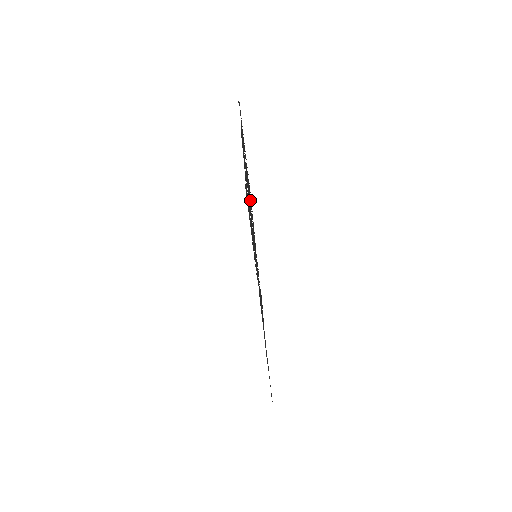
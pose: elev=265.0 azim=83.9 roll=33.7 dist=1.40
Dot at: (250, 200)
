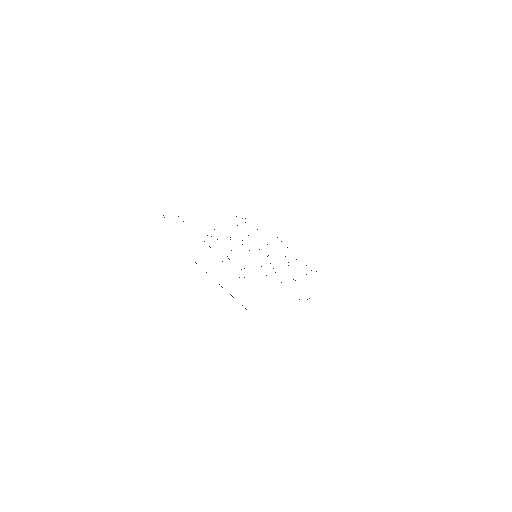
Dot at: occluded
